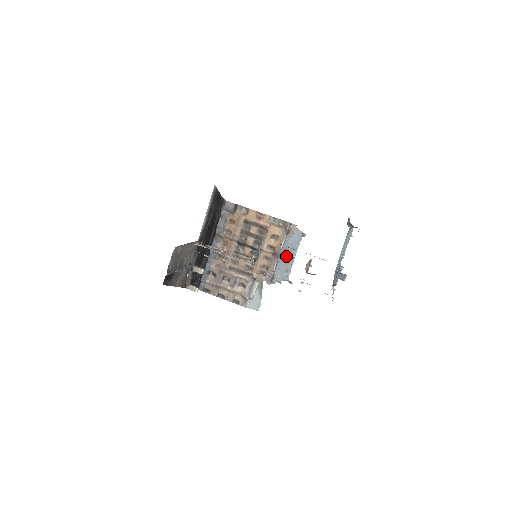
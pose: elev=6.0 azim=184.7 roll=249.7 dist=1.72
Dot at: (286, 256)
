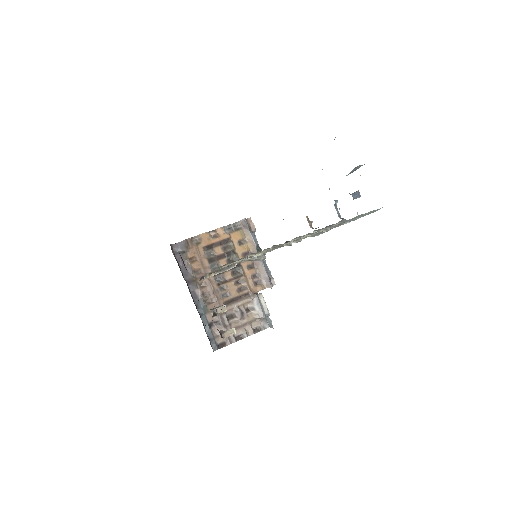
Dot at: occluded
